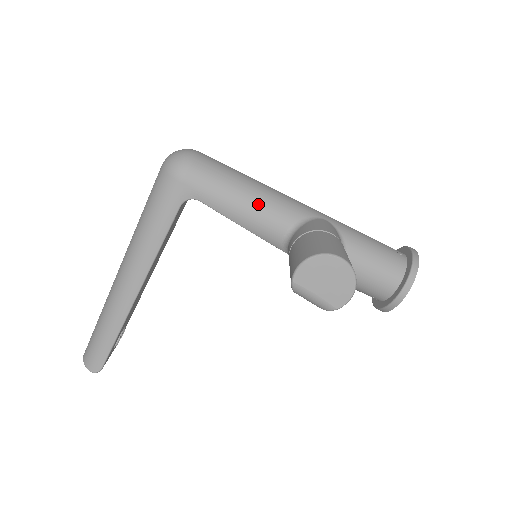
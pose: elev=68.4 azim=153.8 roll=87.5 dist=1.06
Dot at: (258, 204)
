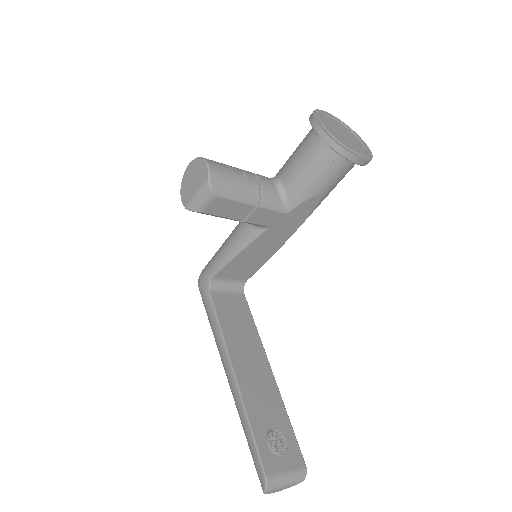
Dot at: (230, 236)
